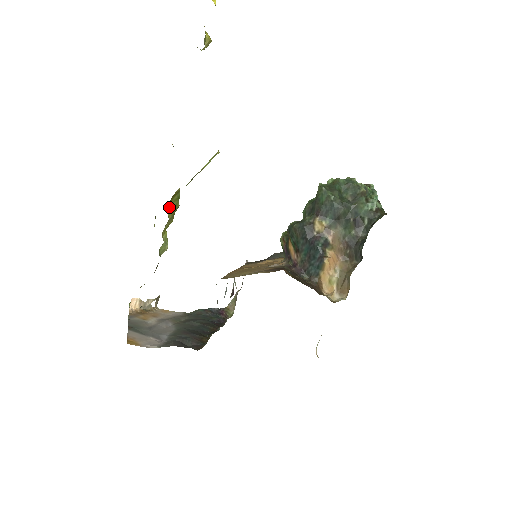
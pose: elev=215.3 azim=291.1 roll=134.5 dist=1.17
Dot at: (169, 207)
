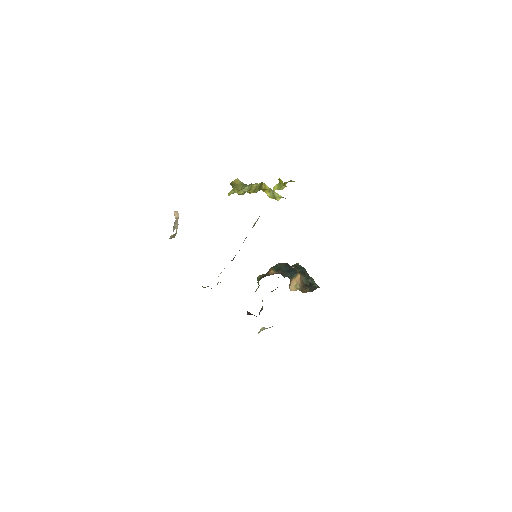
Dot at: (261, 183)
